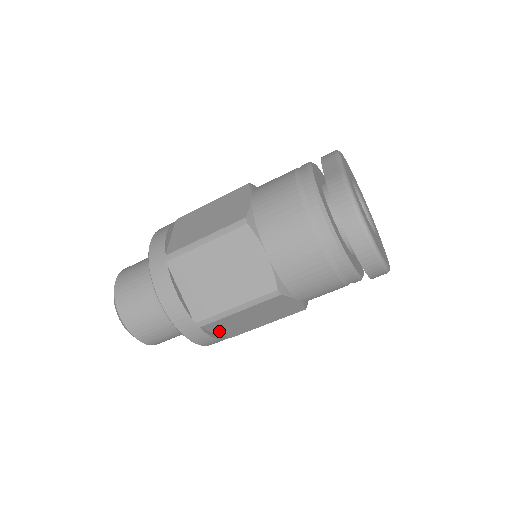
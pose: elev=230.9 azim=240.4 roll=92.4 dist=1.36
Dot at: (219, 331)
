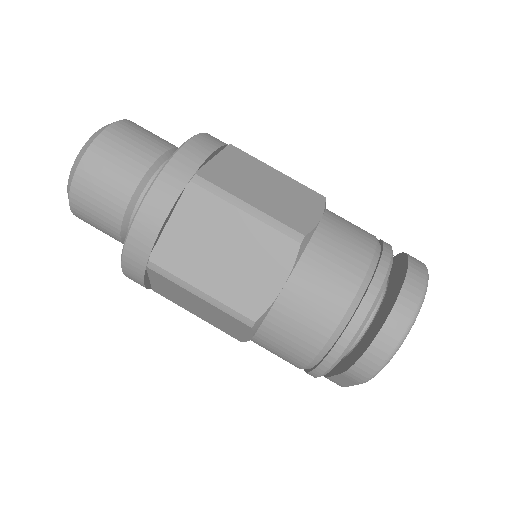
Dot at: (175, 222)
